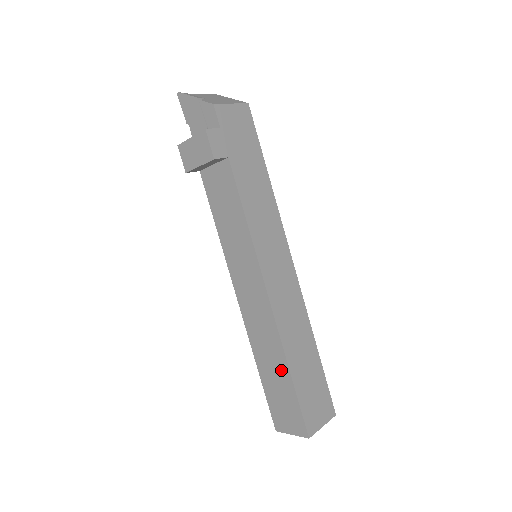
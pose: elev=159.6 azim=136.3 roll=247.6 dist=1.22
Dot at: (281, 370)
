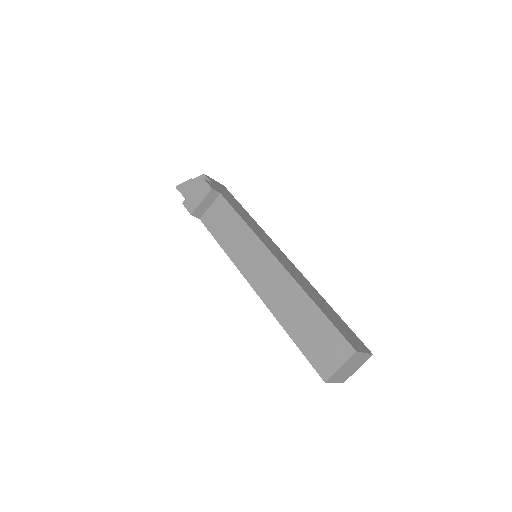
Dot at: (307, 309)
